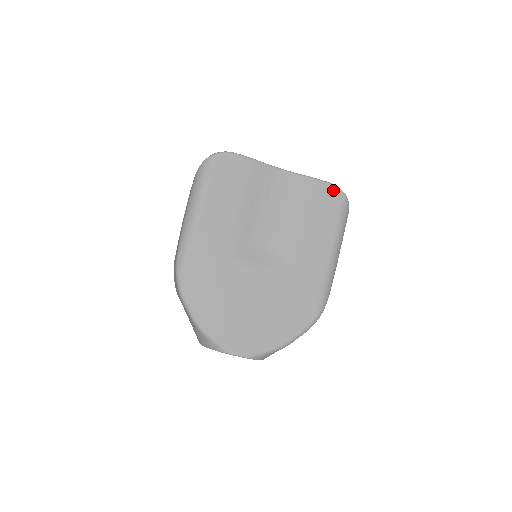
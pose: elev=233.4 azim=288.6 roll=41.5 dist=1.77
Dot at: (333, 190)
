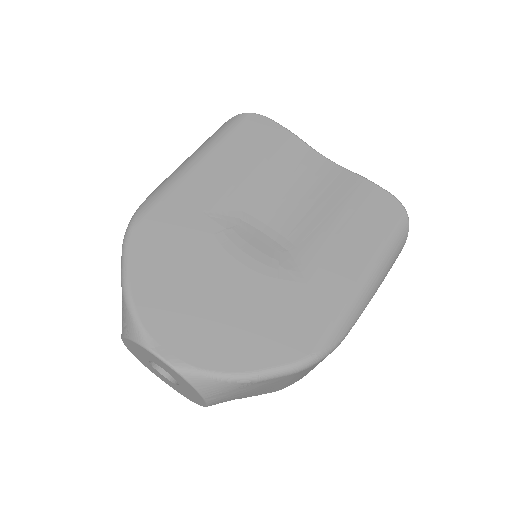
Dot at: (390, 200)
